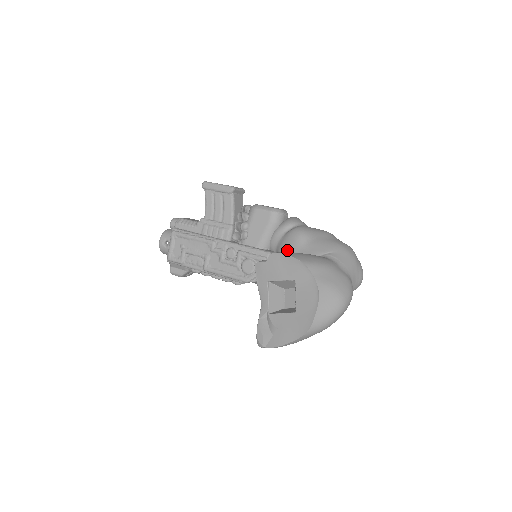
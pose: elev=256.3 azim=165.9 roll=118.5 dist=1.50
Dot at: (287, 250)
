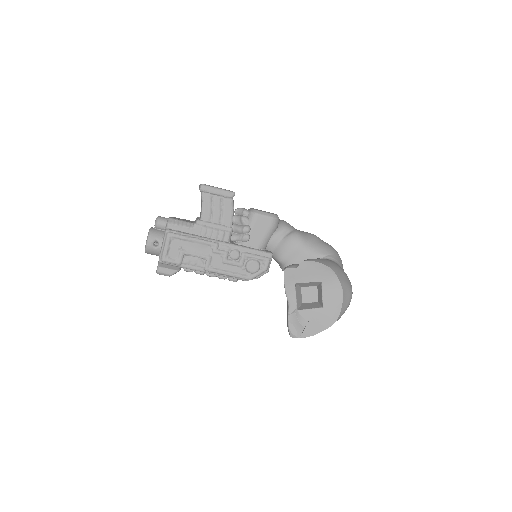
Dot at: (290, 252)
